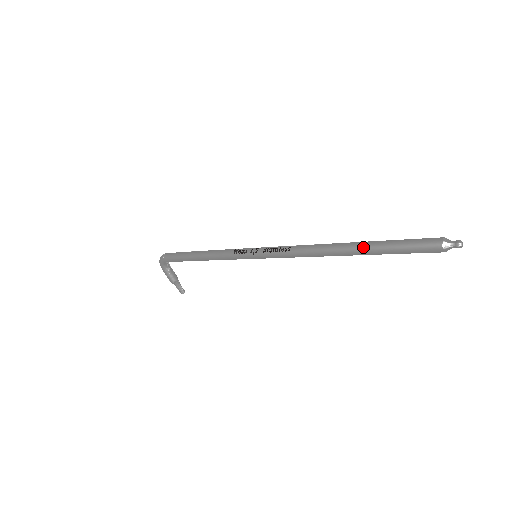
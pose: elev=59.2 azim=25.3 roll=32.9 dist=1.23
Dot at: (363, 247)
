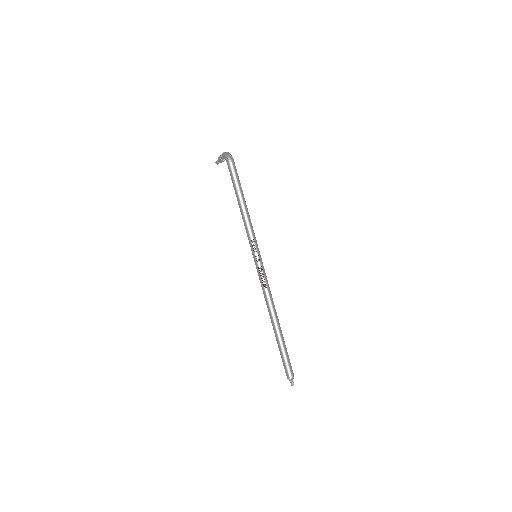
Dot at: (278, 337)
